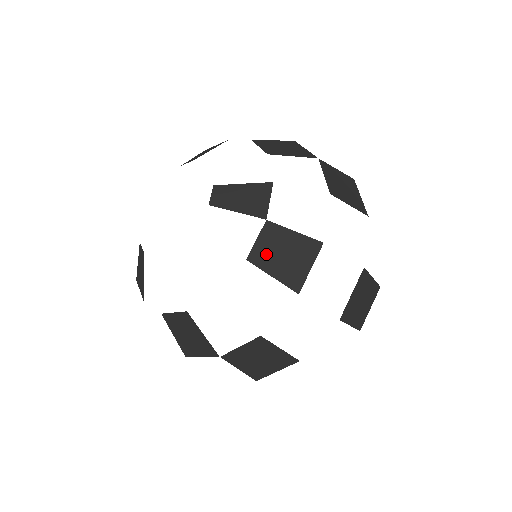
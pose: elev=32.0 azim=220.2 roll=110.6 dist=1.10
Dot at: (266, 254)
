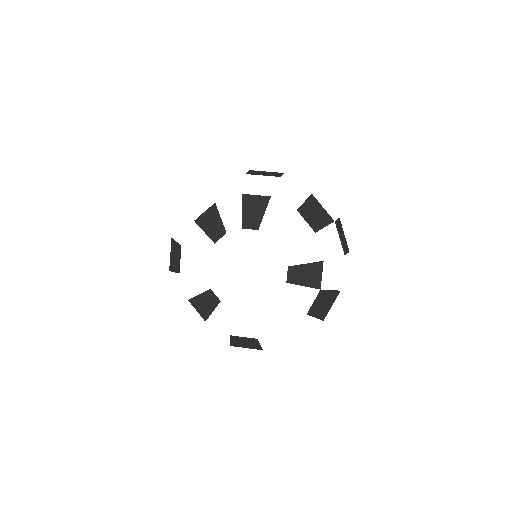
Dot at: (316, 307)
